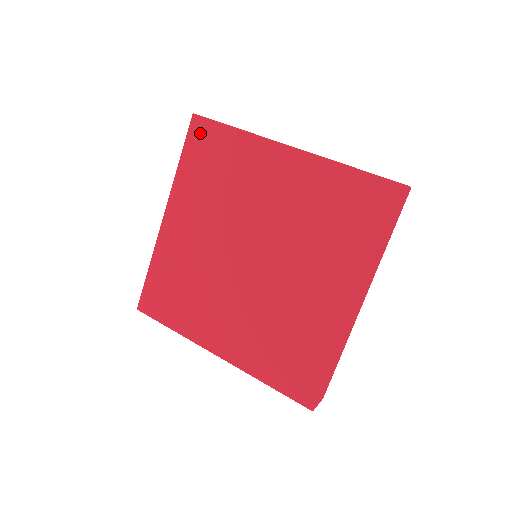
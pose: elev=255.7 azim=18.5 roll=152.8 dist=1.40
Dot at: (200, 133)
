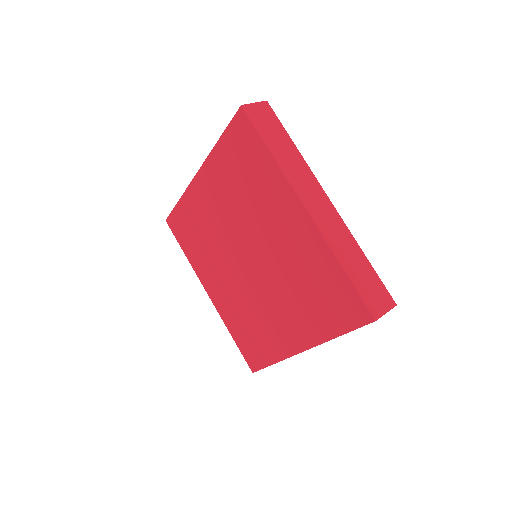
Dot at: (175, 226)
